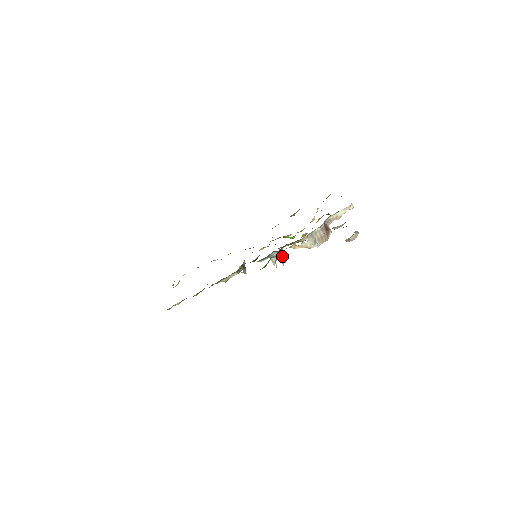
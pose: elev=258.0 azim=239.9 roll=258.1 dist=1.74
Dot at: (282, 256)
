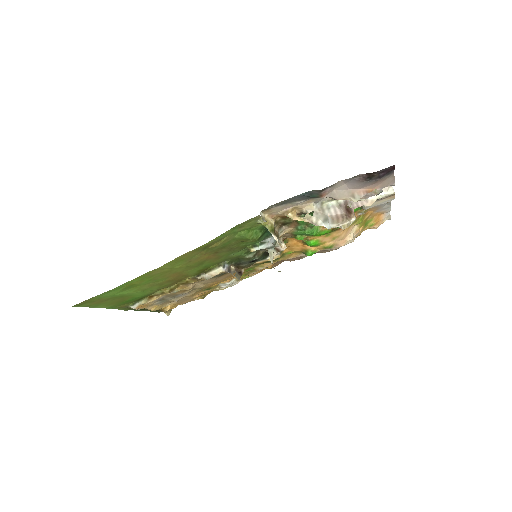
Dot at: (280, 241)
